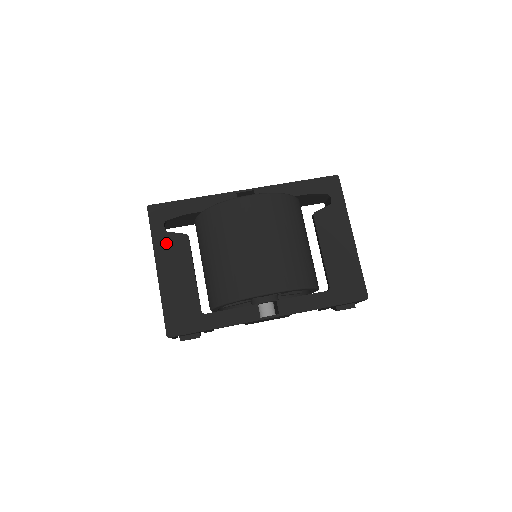
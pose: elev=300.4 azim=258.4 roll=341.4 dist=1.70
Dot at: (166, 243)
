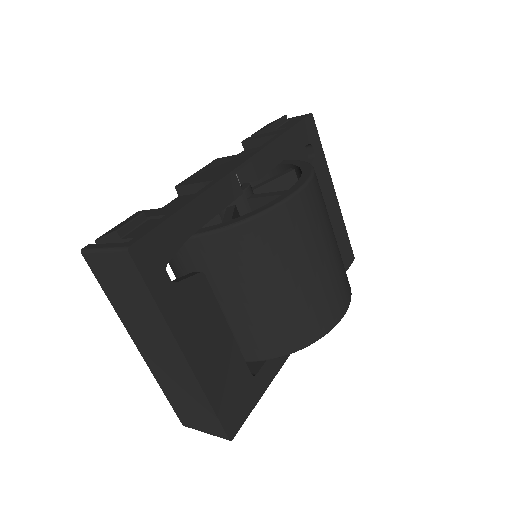
Dot at: (181, 304)
